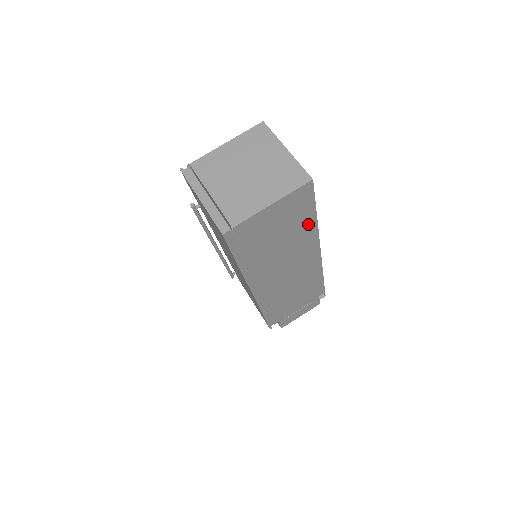
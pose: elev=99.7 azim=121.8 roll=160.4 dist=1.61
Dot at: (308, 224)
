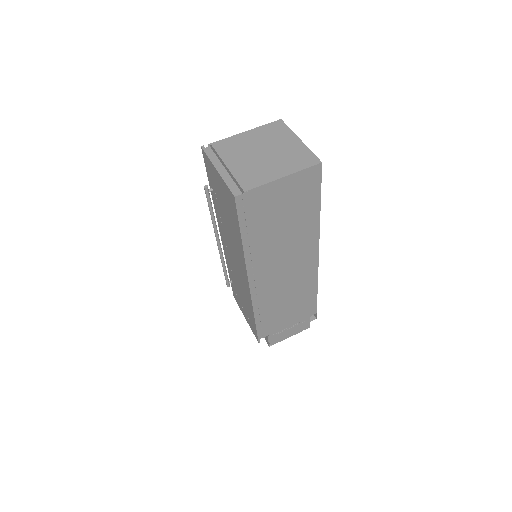
Dot at: (311, 216)
